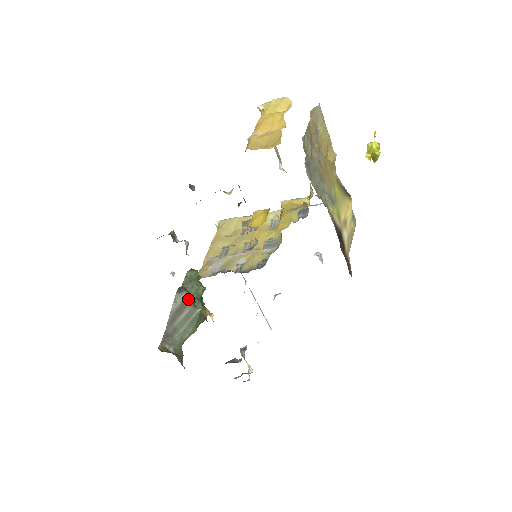
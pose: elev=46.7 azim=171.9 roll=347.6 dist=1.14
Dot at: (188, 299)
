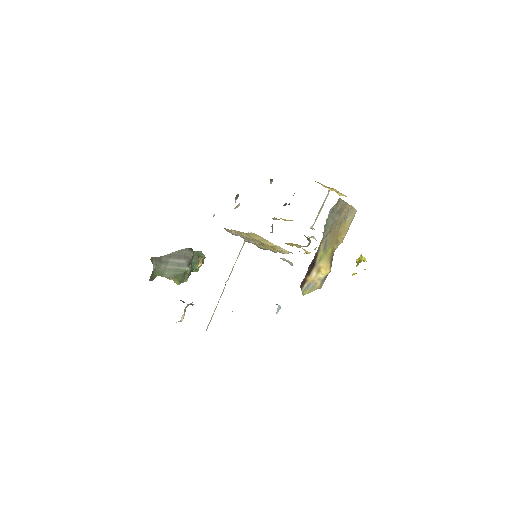
Dot at: (190, 257)
